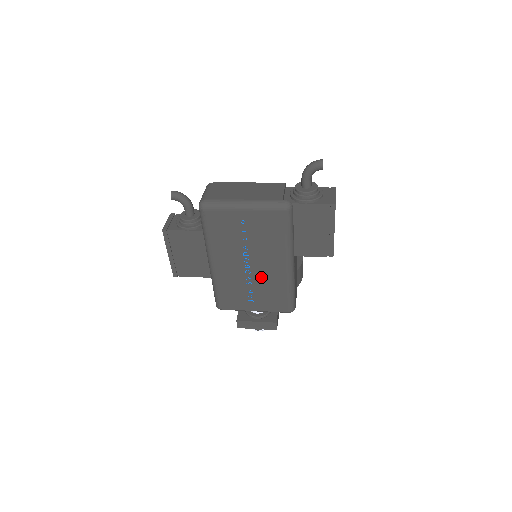
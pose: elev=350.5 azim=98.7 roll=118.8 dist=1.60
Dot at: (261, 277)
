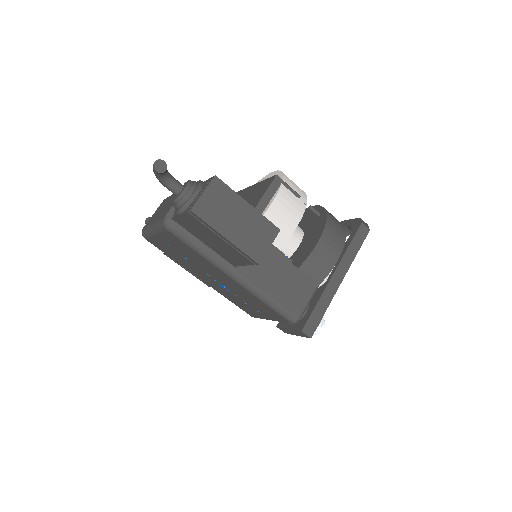
Dot at: (234, 290)
